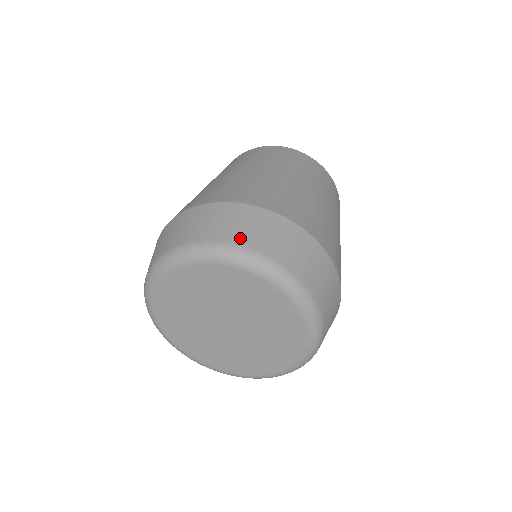
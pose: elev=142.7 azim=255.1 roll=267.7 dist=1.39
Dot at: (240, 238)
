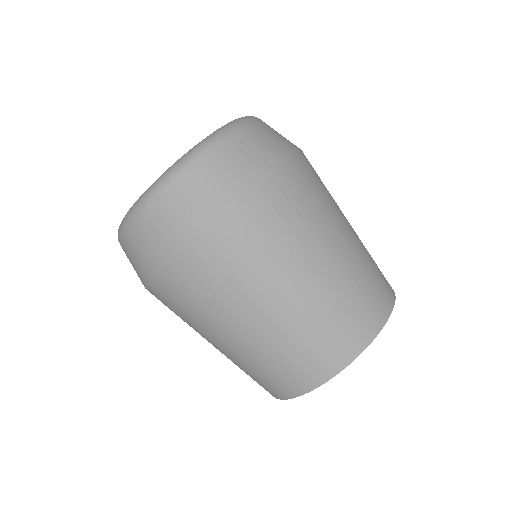
Dot at: occluded
